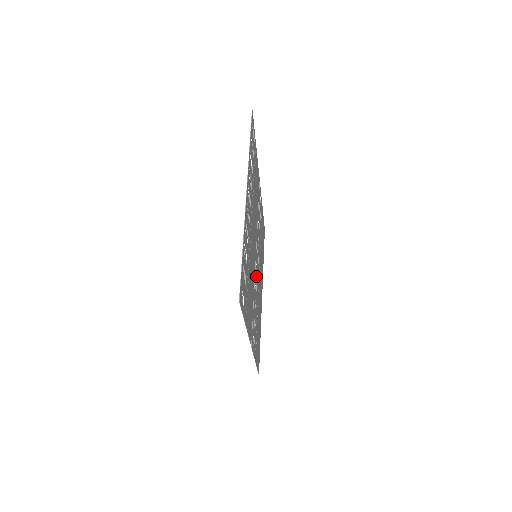
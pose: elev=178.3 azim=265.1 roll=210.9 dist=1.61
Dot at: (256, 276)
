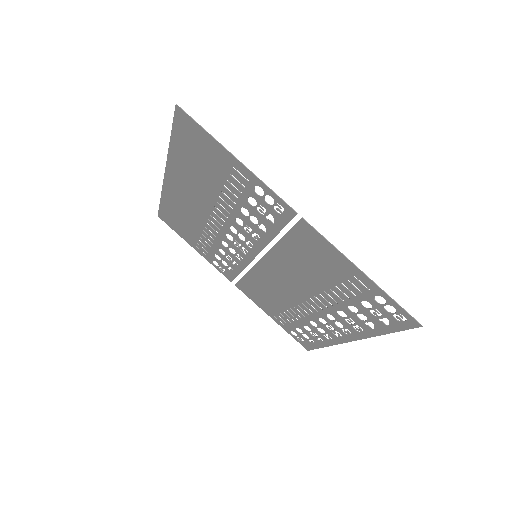
Dot at: (239, 250)
